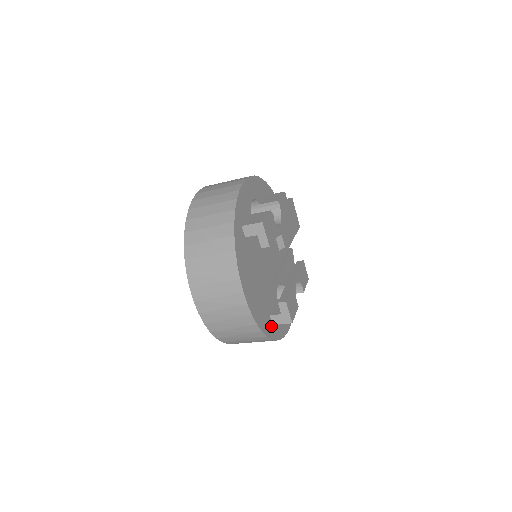
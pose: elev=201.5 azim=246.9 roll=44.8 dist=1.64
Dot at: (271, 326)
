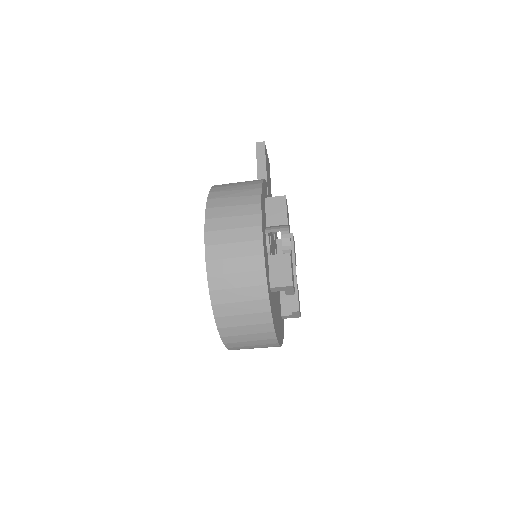
Dot at: (282, 322)
